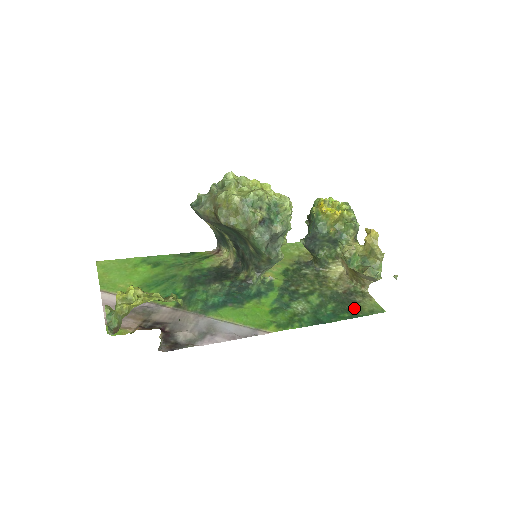
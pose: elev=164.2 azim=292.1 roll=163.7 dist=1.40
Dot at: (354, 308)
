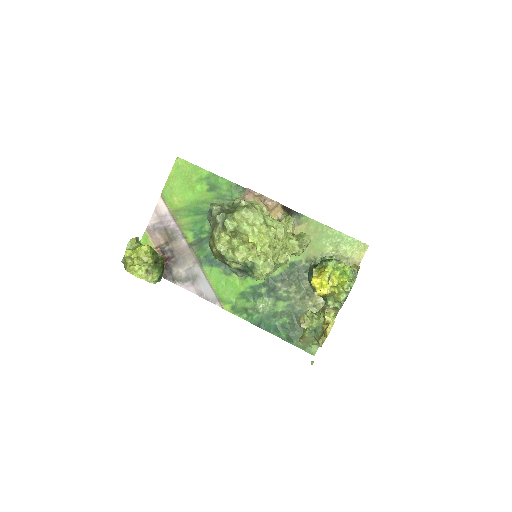
Dot at: (297, 335)
